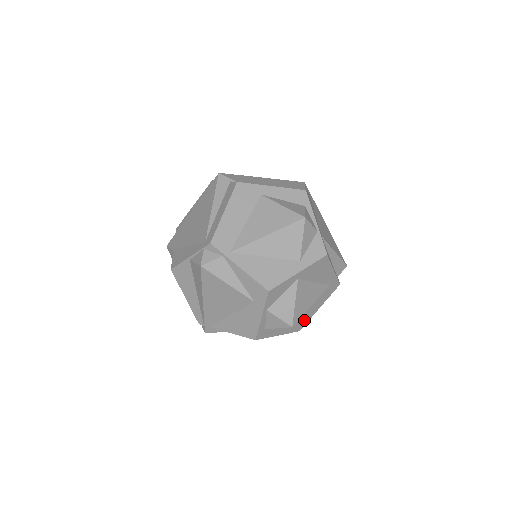
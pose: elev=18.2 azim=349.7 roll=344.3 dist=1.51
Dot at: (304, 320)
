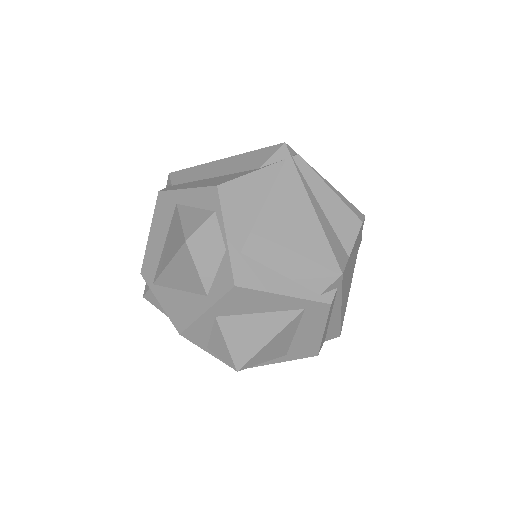
Dot at: (309, 346)
